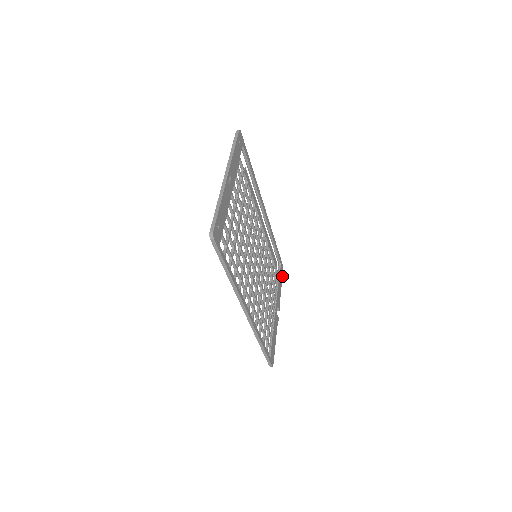
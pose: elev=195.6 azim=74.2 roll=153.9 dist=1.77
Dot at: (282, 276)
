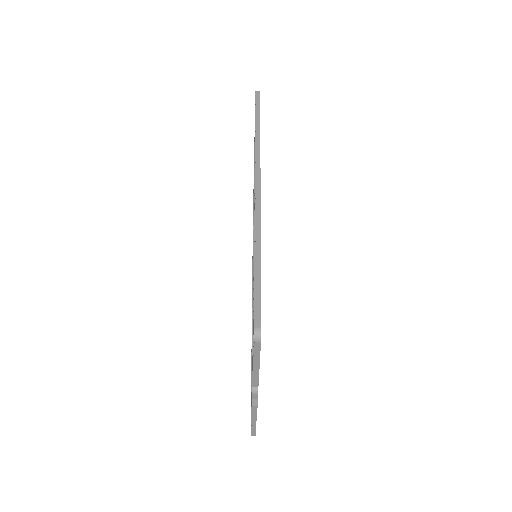
Dot at: (255, 430)
